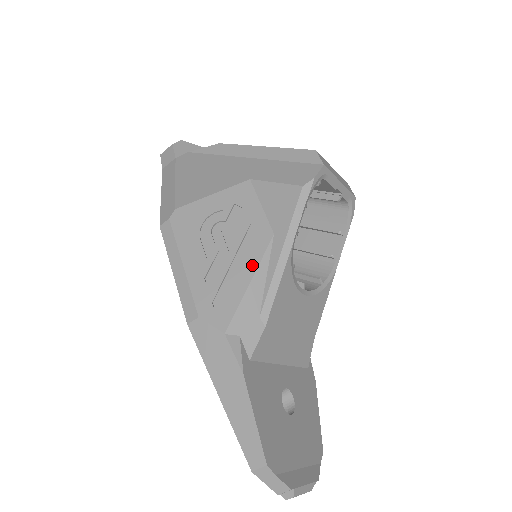
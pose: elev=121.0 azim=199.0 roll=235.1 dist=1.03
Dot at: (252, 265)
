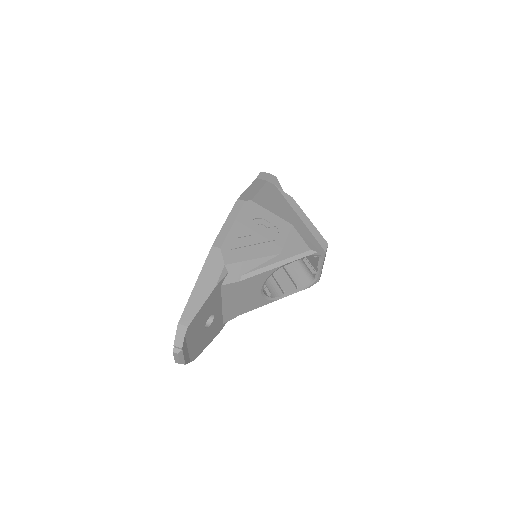
Dot at: (261, 254)
